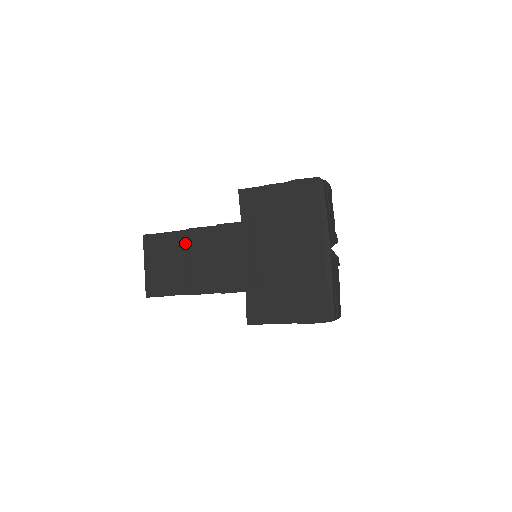
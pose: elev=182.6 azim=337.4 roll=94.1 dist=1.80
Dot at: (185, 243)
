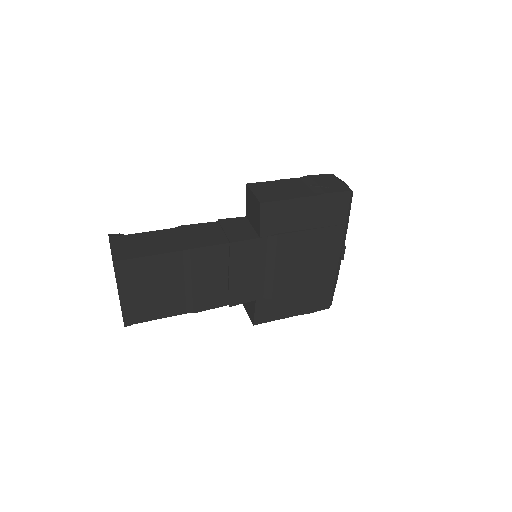
Dot at: (183, 265)
